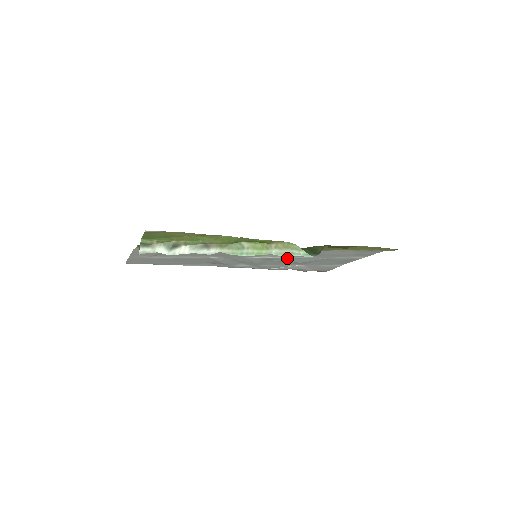
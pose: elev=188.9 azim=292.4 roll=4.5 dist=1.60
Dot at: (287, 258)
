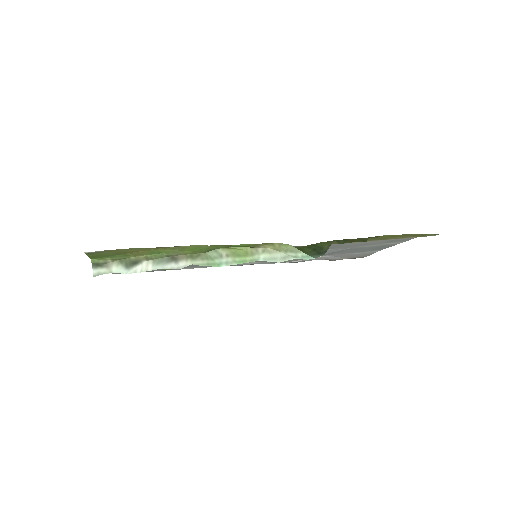
Dot at: occluded
